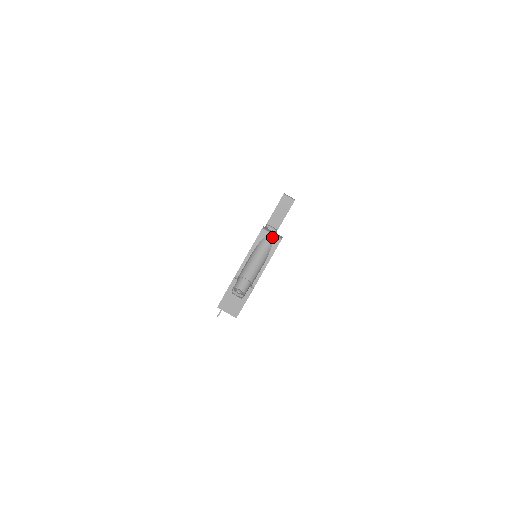
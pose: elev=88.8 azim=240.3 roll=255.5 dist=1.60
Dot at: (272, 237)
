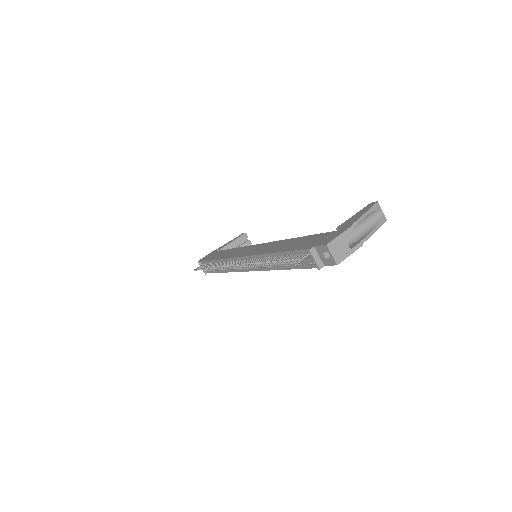
Dot at: (382, 213)
